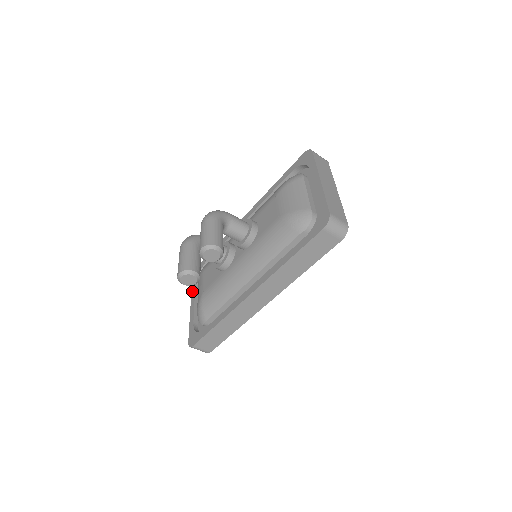
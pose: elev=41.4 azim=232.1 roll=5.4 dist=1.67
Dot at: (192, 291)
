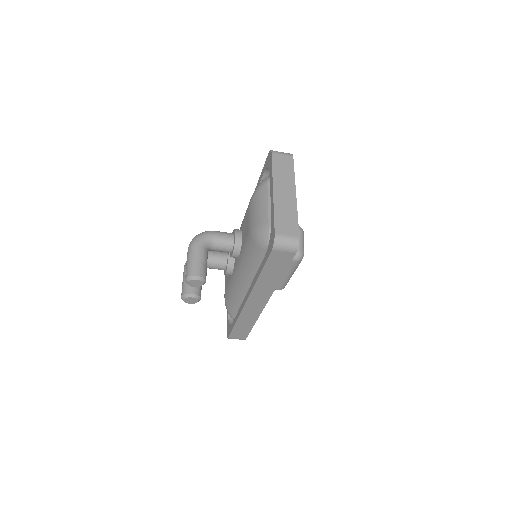
Dot at: occluded
